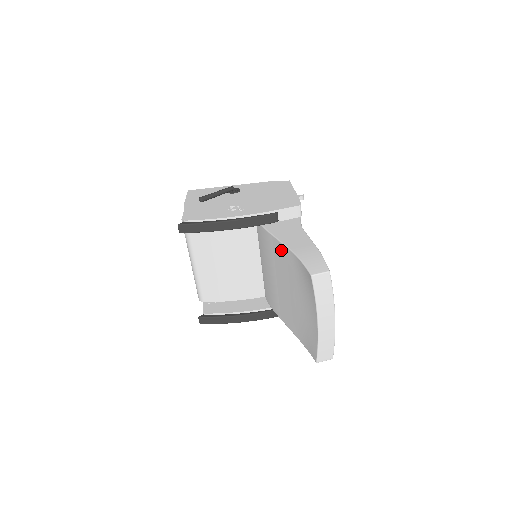
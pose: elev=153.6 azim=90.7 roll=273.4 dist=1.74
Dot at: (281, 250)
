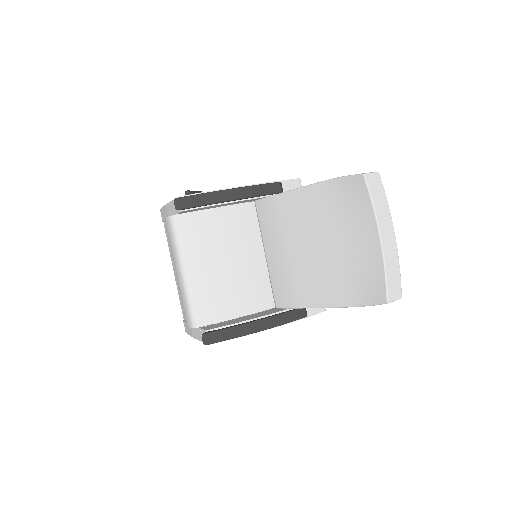
Dot at: (304, 197)
